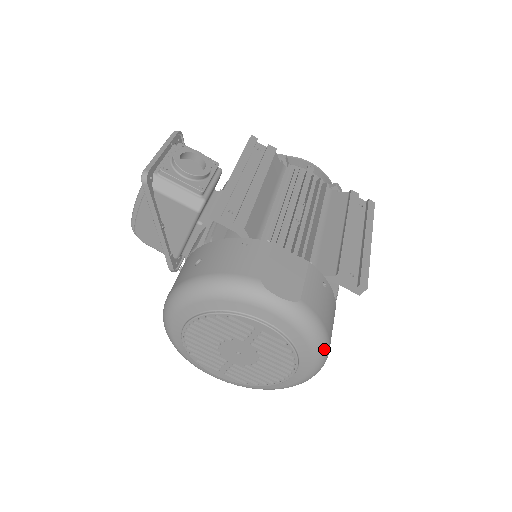
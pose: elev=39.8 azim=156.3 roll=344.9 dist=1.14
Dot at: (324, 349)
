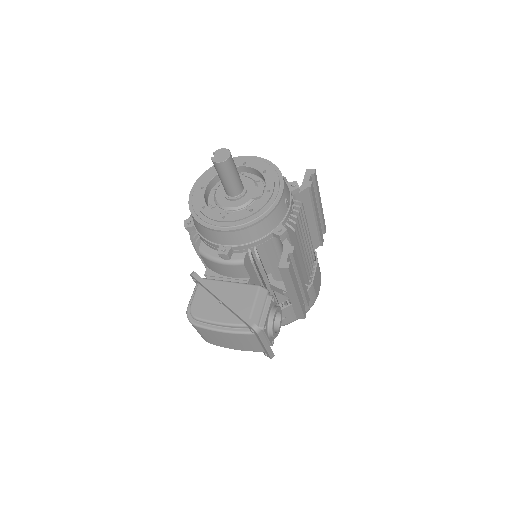
Dot at: occluded
